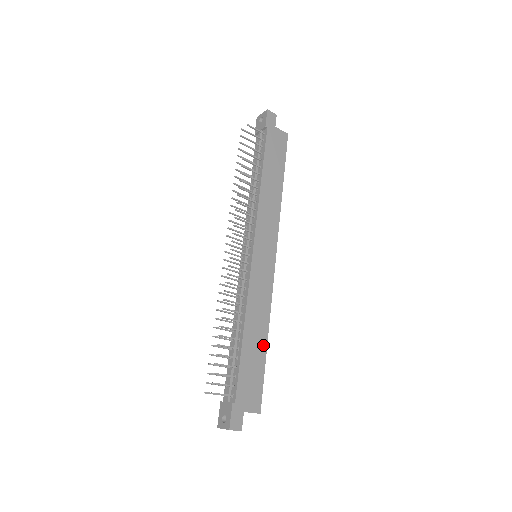
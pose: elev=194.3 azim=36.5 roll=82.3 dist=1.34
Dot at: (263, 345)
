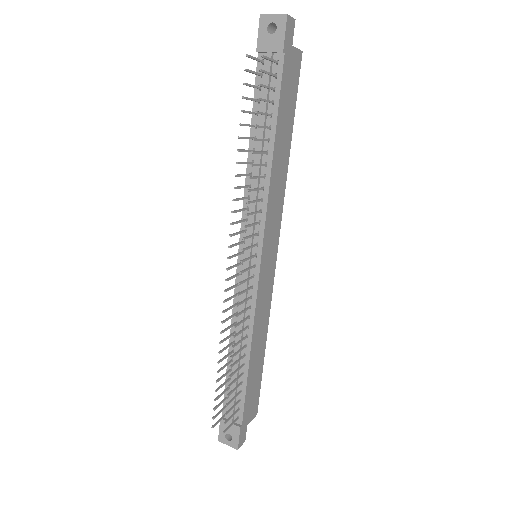
Dot at: (262, 355)
